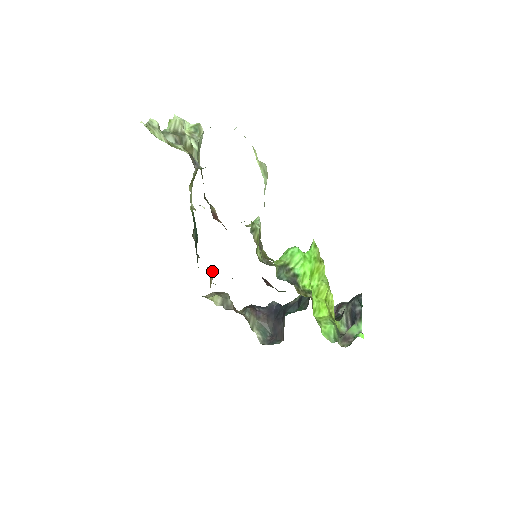
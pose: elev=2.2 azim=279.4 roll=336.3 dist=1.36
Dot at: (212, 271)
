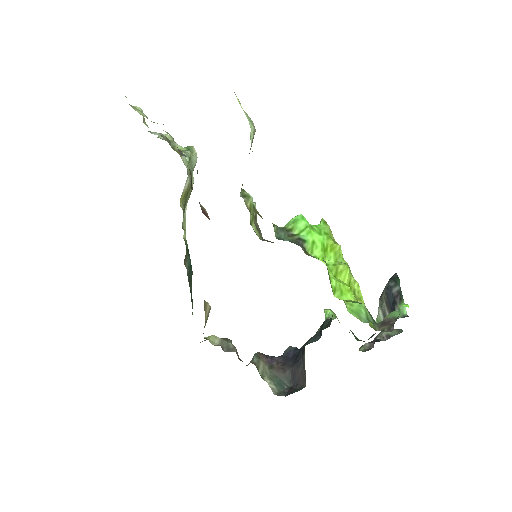
Dot at: (208, 304)
